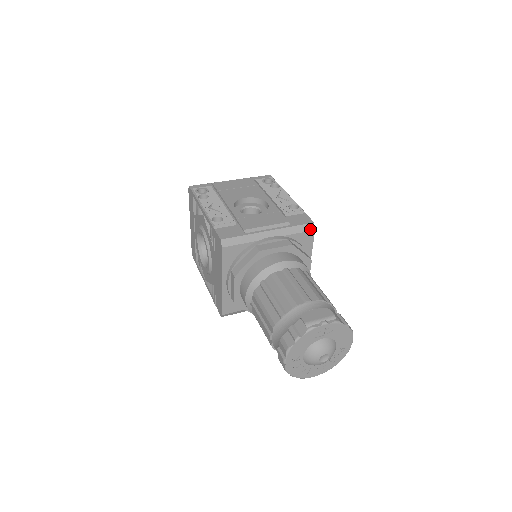
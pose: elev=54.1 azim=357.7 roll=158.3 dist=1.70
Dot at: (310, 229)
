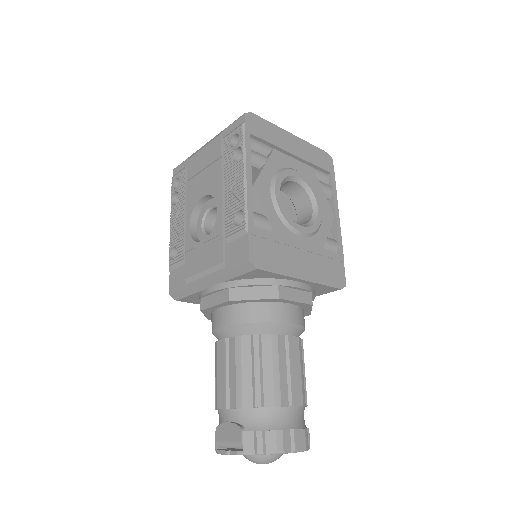
Dot at: (250, 269)
